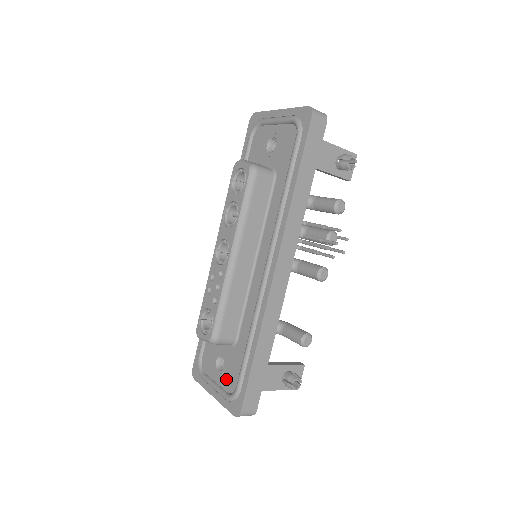
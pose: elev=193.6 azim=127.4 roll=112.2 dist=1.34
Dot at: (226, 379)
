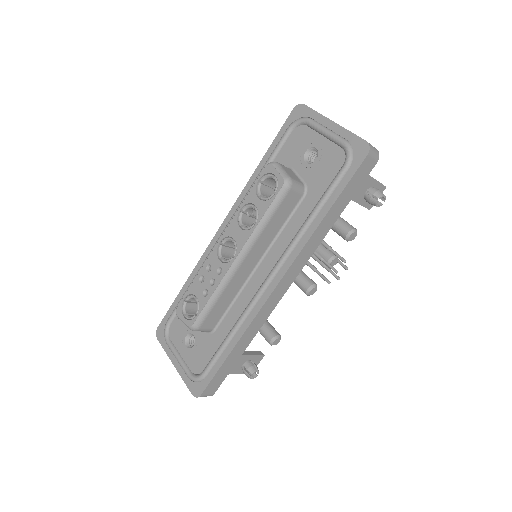
Dot at: (193, 359)
